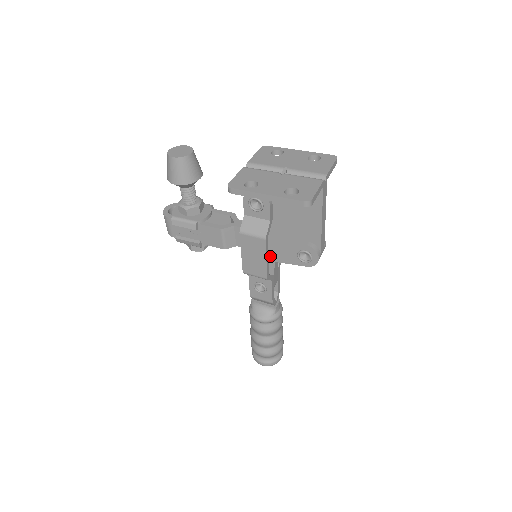
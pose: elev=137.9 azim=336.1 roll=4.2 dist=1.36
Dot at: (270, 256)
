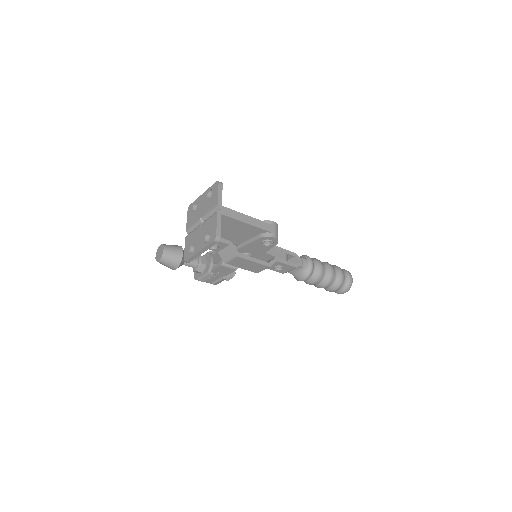
Dot at: (257, 255)
